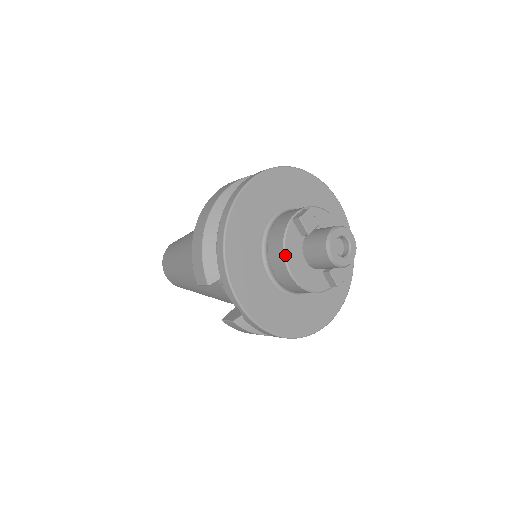
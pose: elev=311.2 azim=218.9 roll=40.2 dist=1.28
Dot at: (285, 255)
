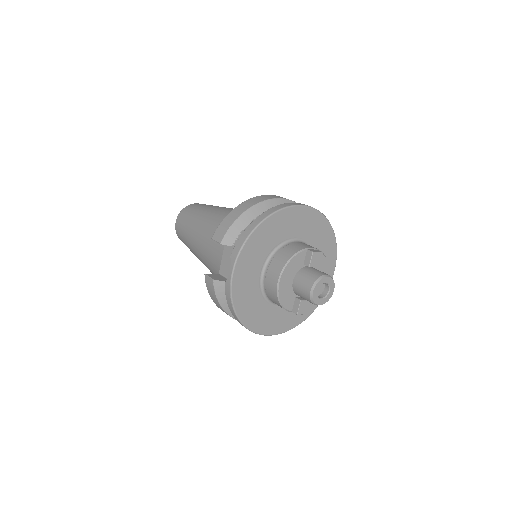
Dot at: (286, 266)
